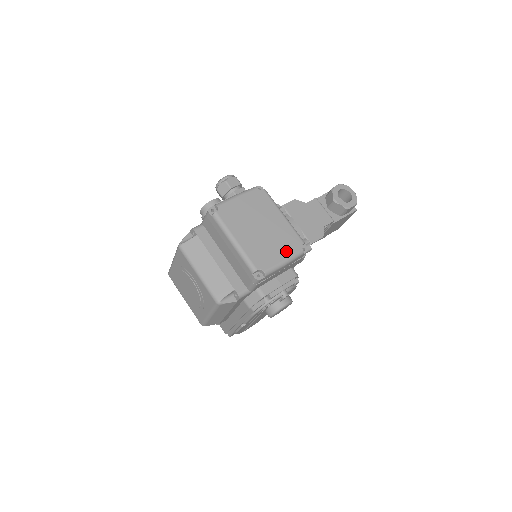
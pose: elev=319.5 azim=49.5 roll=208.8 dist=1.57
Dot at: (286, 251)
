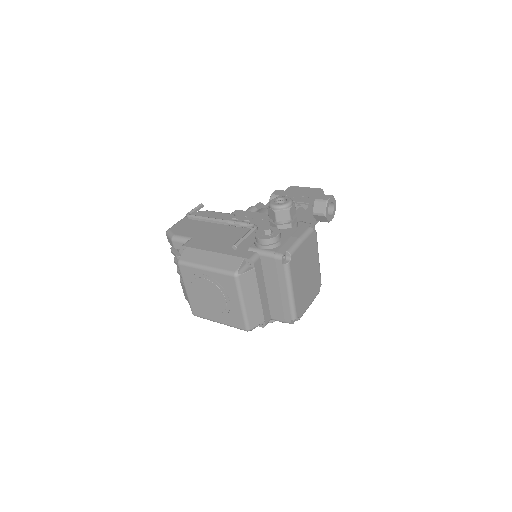
Dot at: (313, 295)
